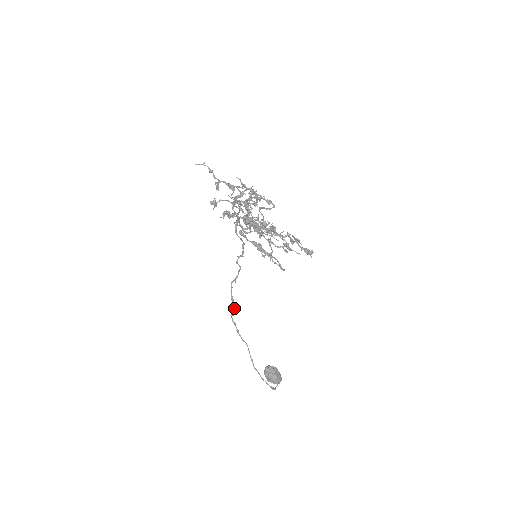
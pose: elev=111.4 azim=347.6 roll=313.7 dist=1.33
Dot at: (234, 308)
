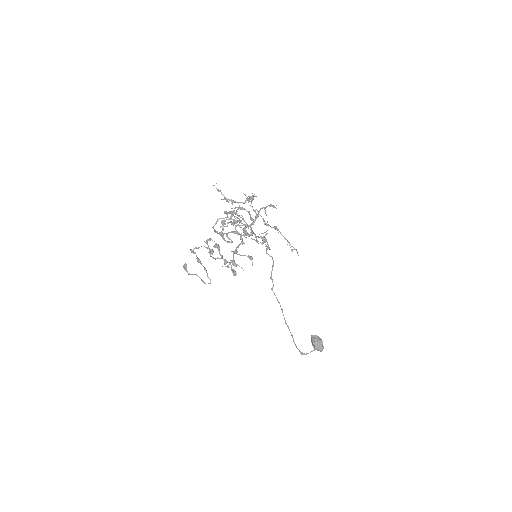
Dot at: (273, 285)
